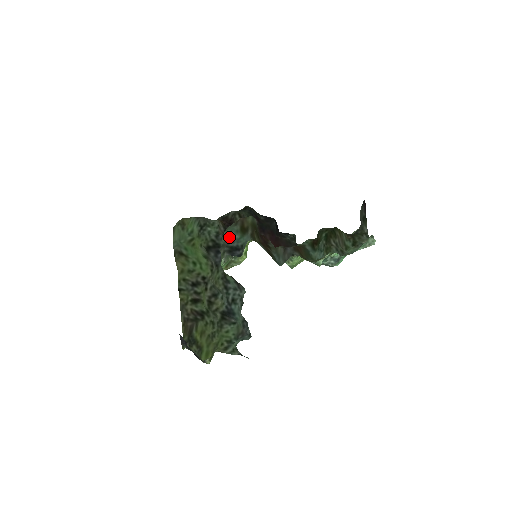
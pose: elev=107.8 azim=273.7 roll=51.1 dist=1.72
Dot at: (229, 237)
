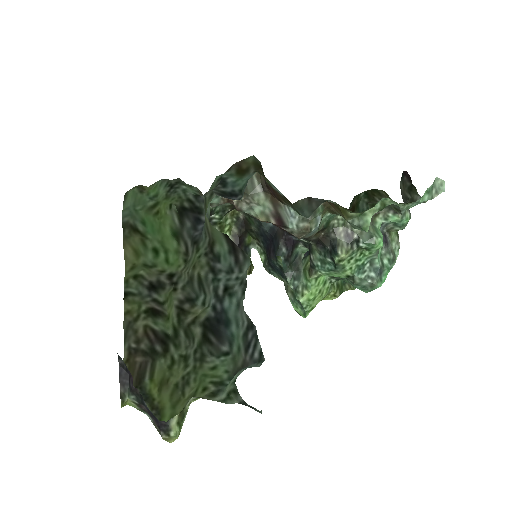
Dot at: (218, 182)
